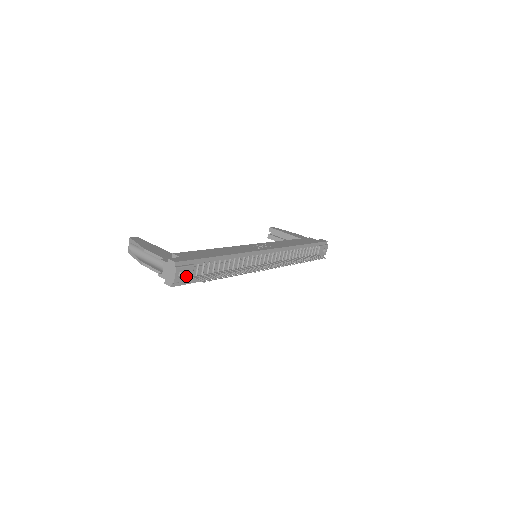
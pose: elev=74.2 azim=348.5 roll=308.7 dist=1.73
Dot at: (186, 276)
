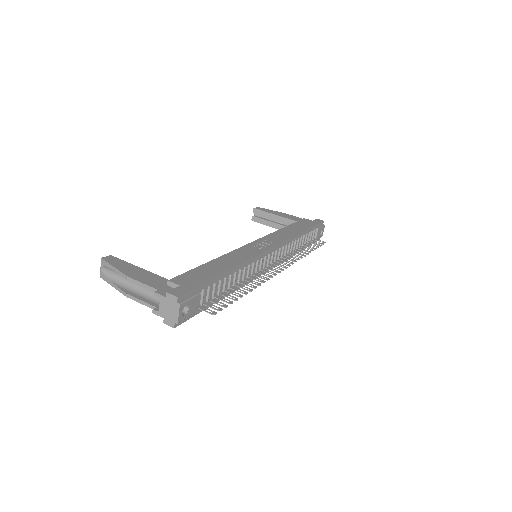
Dot at: (191, 310)
